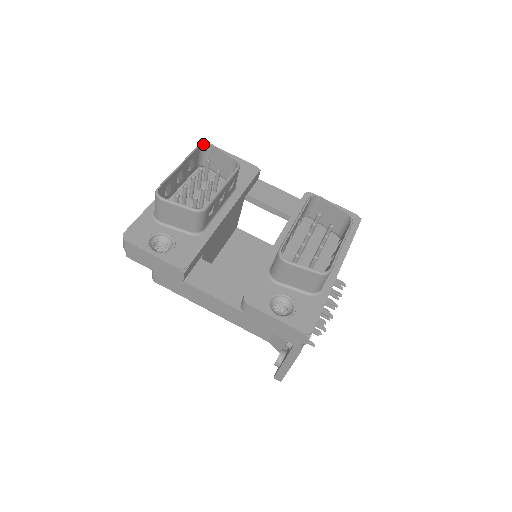
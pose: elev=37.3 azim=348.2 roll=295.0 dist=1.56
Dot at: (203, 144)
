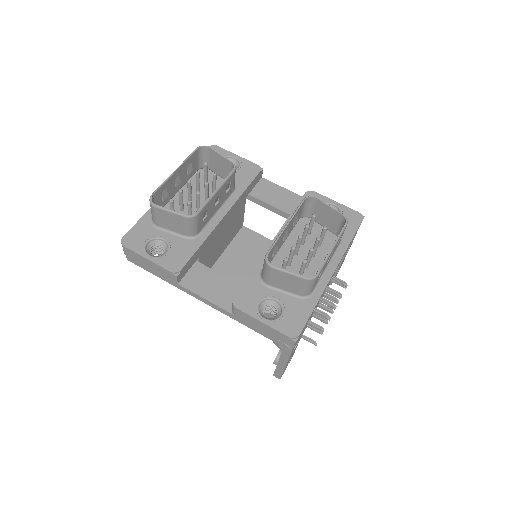
Dot at: (201, 147)
